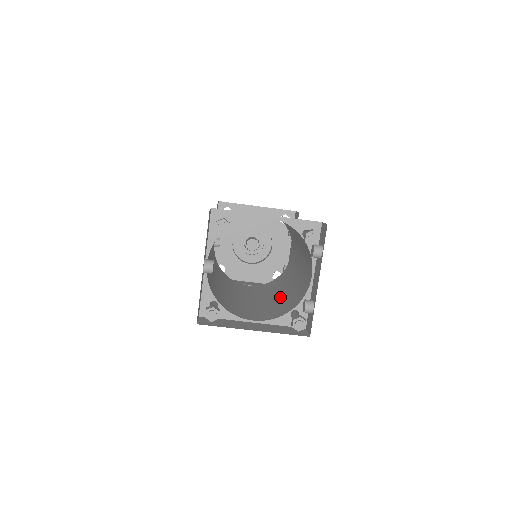
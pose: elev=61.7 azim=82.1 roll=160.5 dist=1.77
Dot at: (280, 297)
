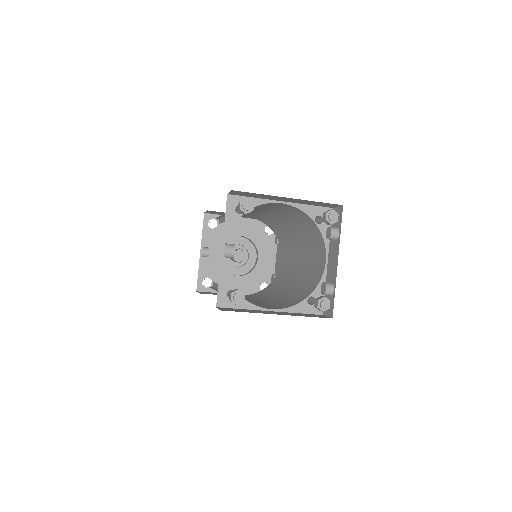
Dot at: (285, 294)
